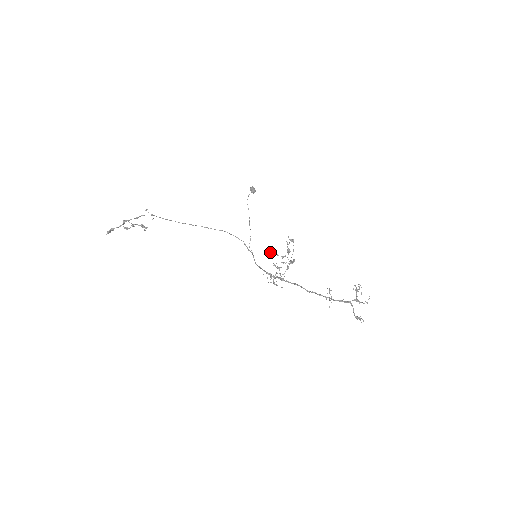
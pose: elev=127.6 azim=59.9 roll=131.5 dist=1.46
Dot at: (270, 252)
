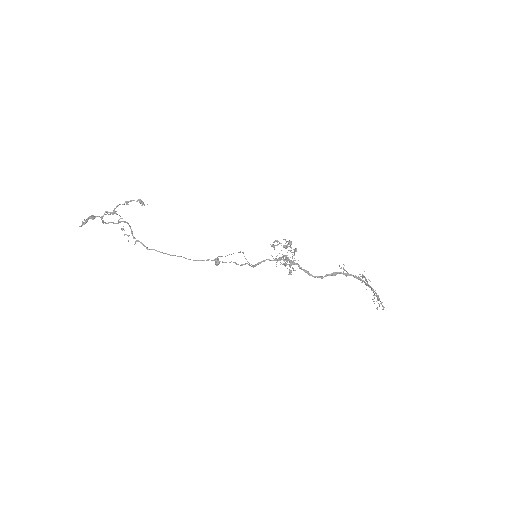
Dot at: (273, 242)
